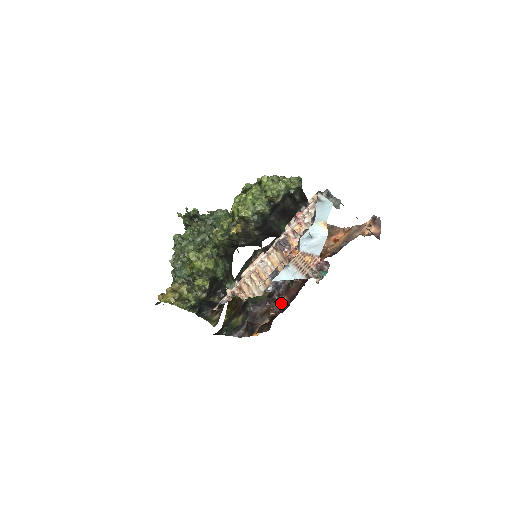
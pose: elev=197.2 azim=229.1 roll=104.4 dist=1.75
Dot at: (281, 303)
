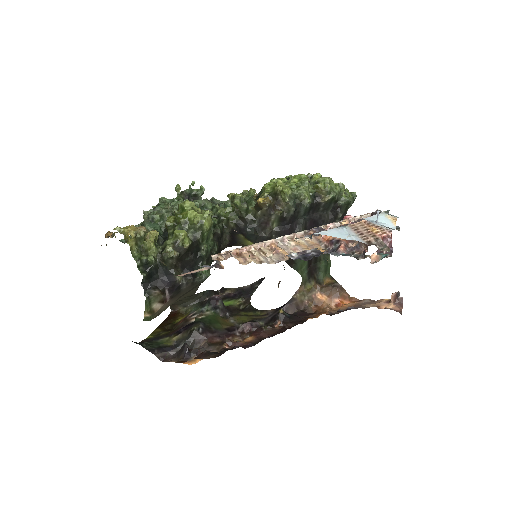
Dot at: (243, 340)
